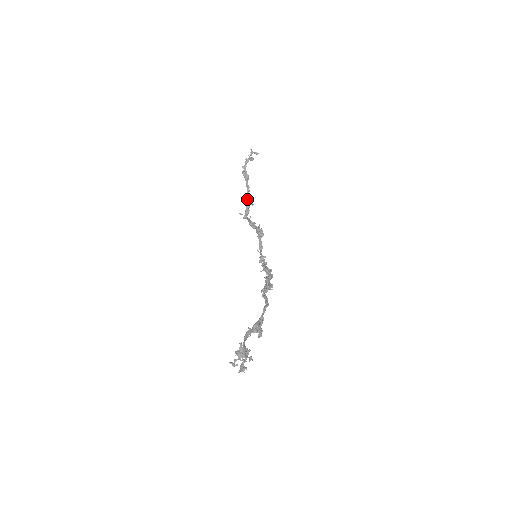
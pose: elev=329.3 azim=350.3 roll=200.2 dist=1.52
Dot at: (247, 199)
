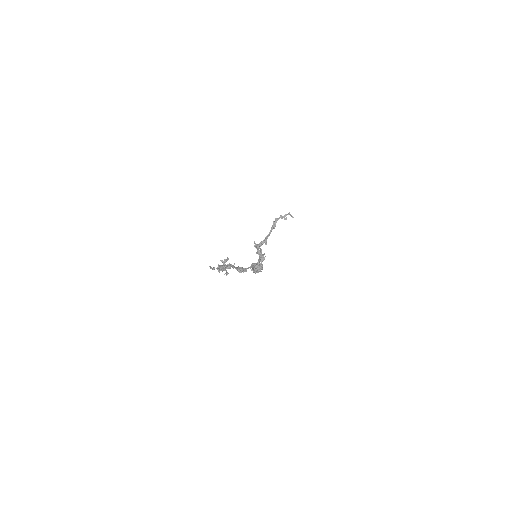
Dot at: (264, 239)
